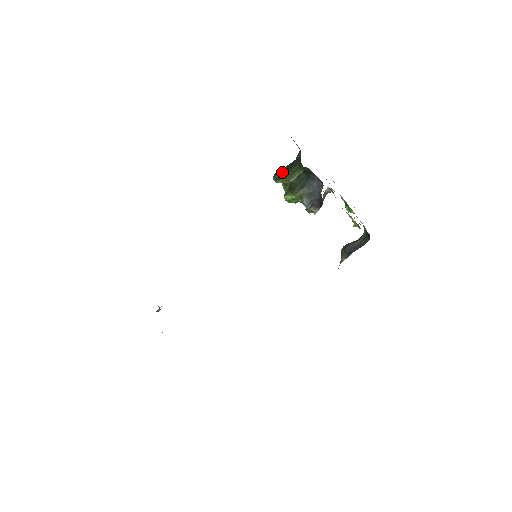
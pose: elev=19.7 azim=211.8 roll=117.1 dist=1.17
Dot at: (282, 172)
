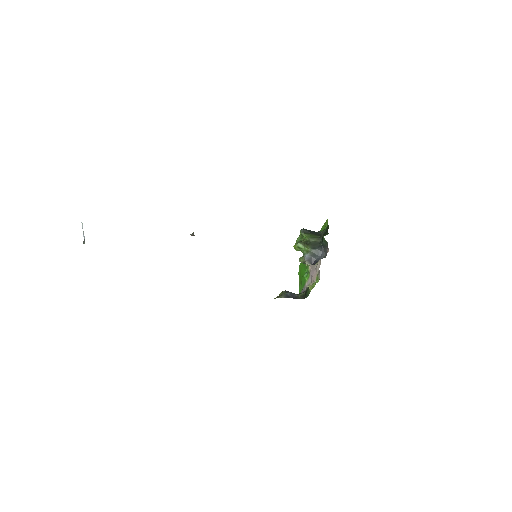
Dot at: (308, 231)
